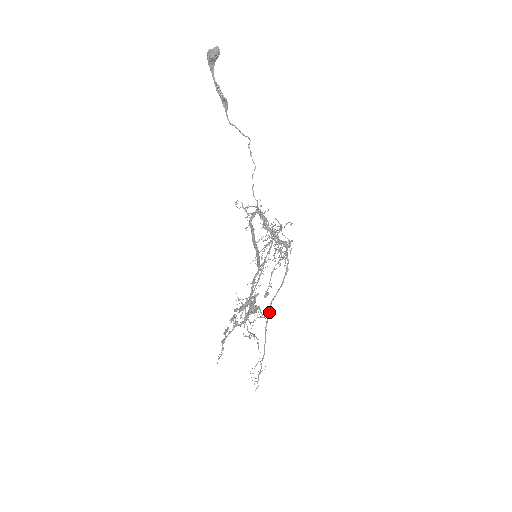
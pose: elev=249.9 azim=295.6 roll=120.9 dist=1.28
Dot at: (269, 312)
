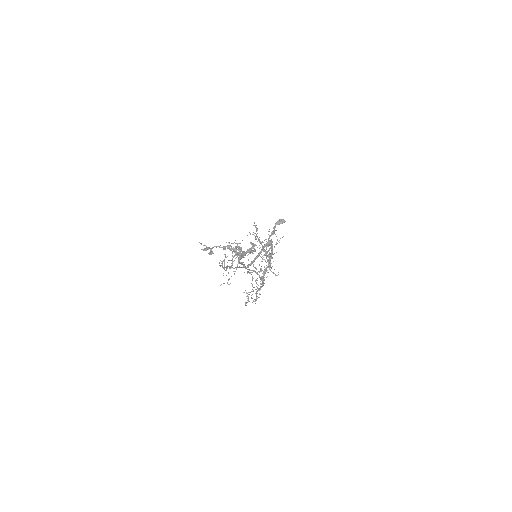
Dot at: (248, 269)
